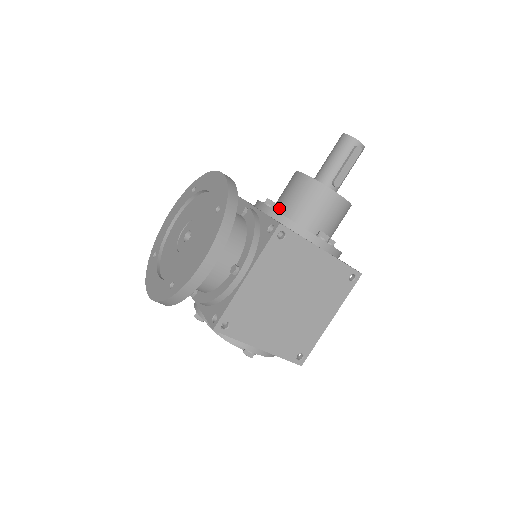
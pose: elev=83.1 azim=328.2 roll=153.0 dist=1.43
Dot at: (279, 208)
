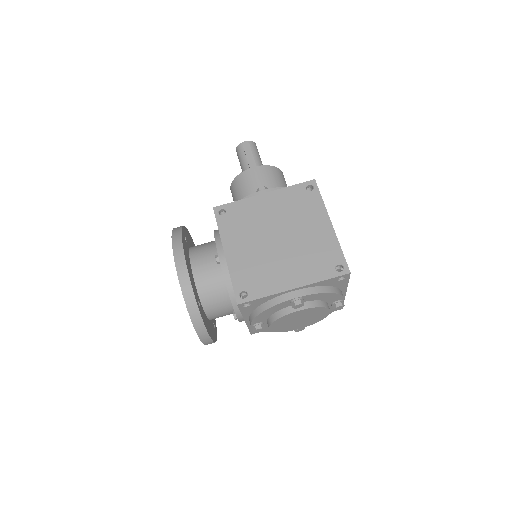
Dot at: occluded
